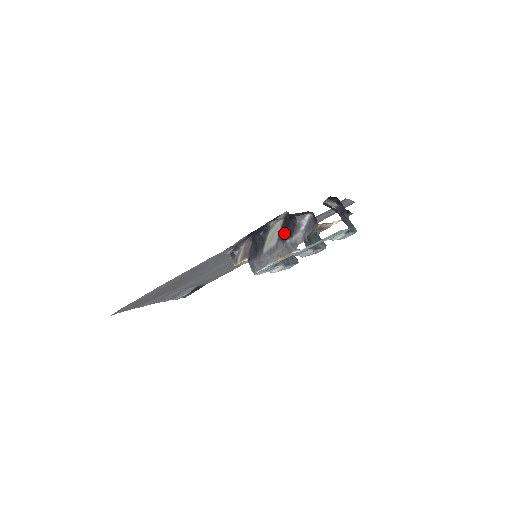
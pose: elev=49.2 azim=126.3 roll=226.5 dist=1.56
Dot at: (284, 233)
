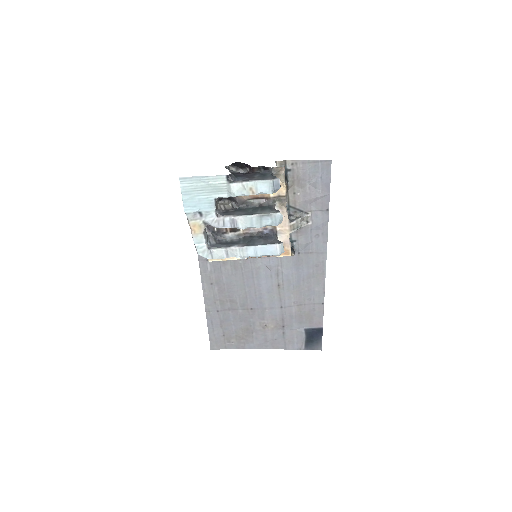
Dot at: occluded
